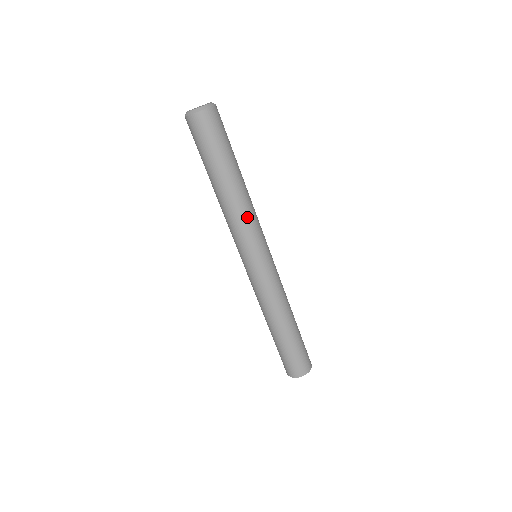
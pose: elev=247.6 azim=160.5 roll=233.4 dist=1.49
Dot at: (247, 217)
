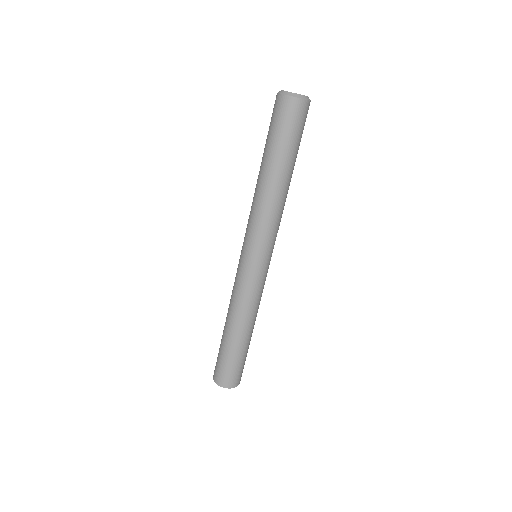
Dot at: (268, 216)
